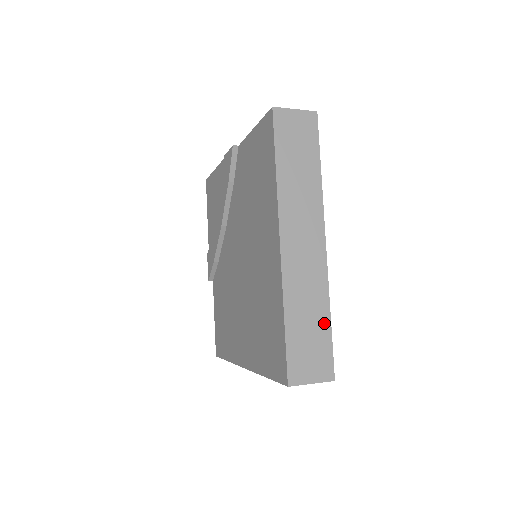
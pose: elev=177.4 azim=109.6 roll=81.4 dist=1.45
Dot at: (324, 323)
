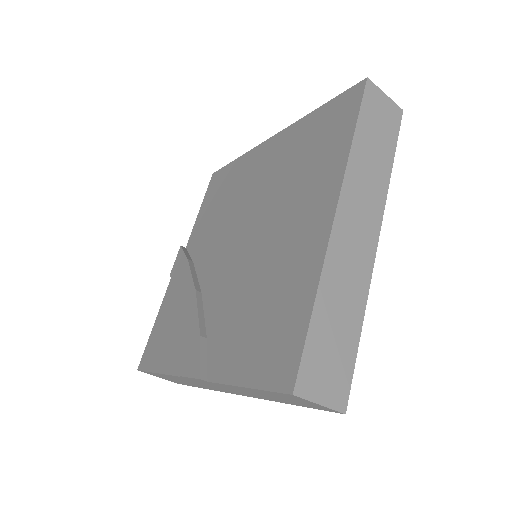
Dot at: occluded
